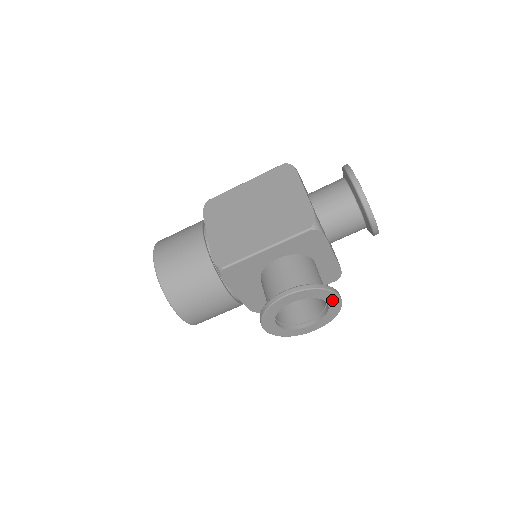
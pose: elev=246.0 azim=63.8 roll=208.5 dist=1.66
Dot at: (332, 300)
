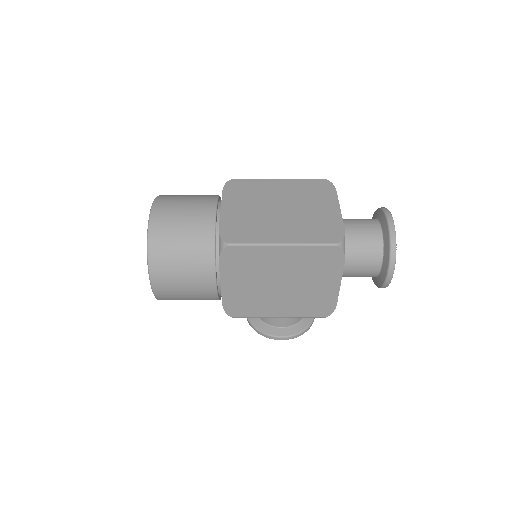
Dot at: occluded
